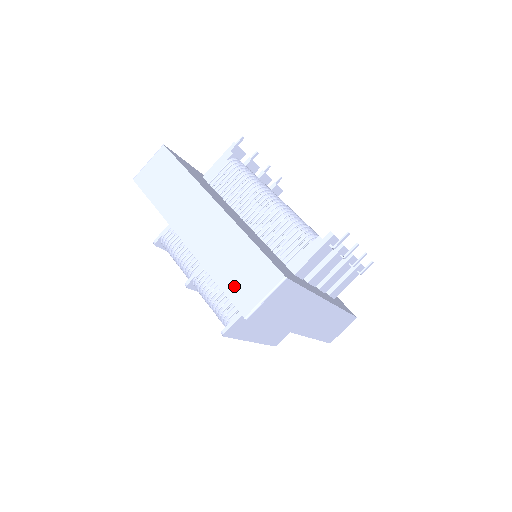
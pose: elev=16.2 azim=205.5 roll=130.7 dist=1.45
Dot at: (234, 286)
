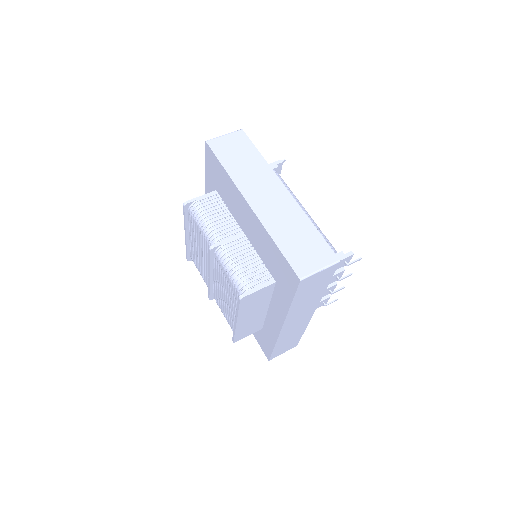
Dot at: (294, 253)
